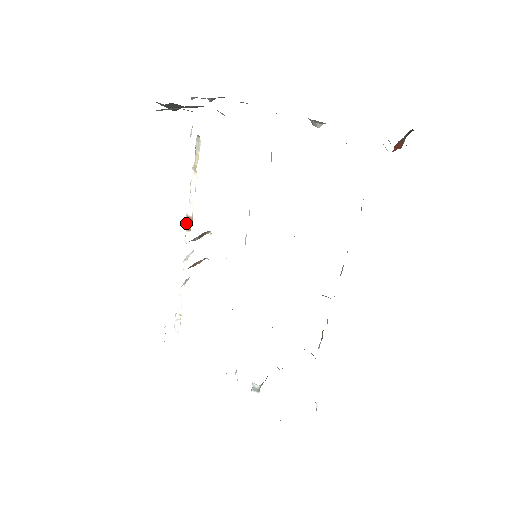
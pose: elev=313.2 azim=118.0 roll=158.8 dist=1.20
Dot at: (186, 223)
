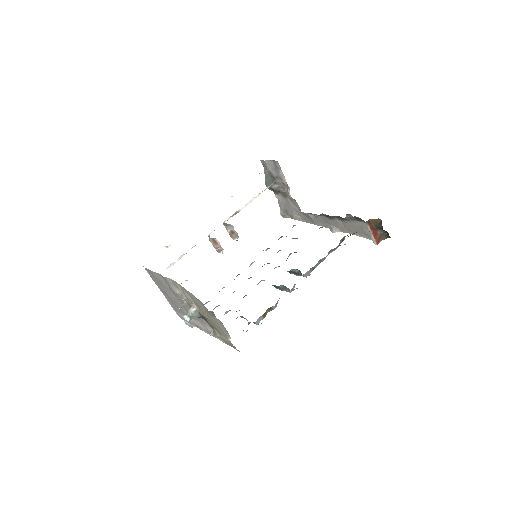
Dot at: (233, 214)
